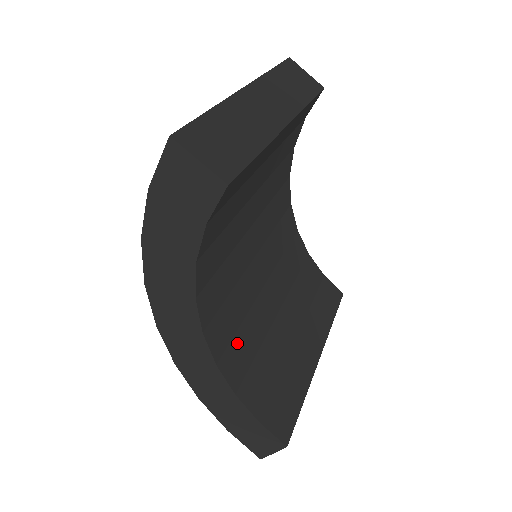
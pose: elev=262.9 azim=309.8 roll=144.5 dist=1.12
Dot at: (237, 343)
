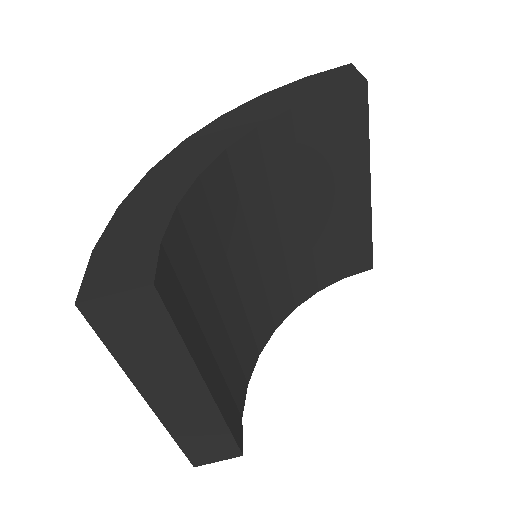
Dot at: (208, 220)
